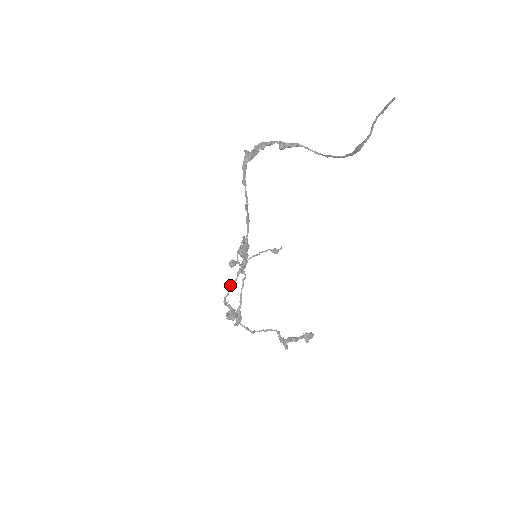
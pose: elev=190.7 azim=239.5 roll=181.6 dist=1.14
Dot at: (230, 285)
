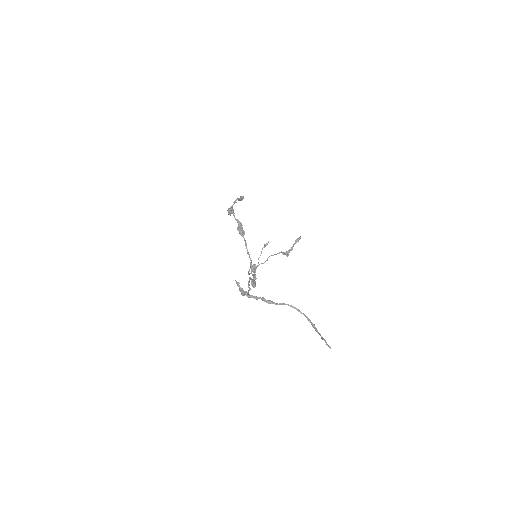
Dot at: (249, 274)
